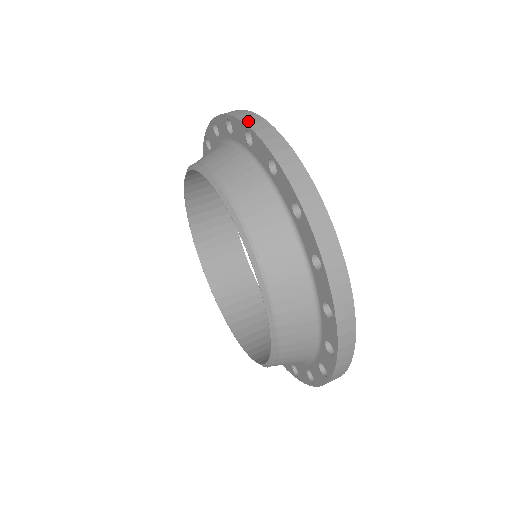
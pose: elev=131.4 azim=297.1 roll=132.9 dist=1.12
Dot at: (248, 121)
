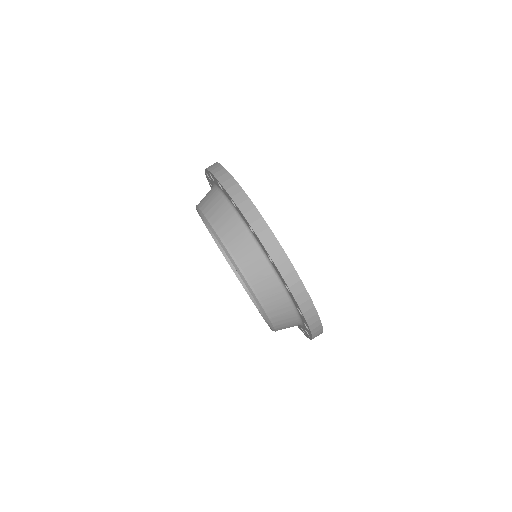
Dot at: (250, 219)
